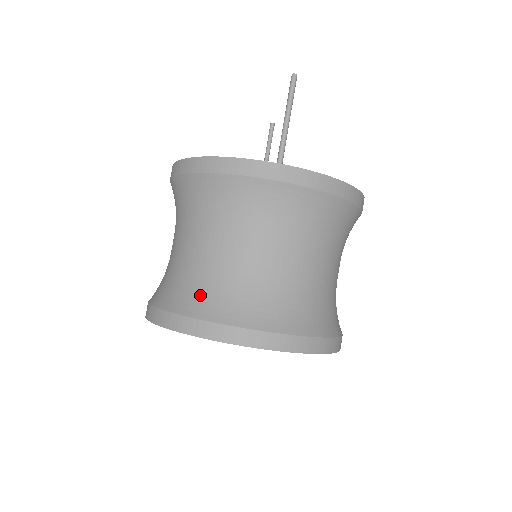
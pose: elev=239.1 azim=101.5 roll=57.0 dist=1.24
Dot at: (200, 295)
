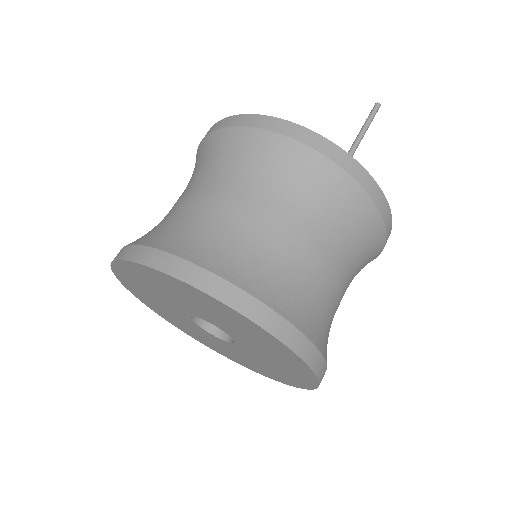
Dot at: (227, 254)
